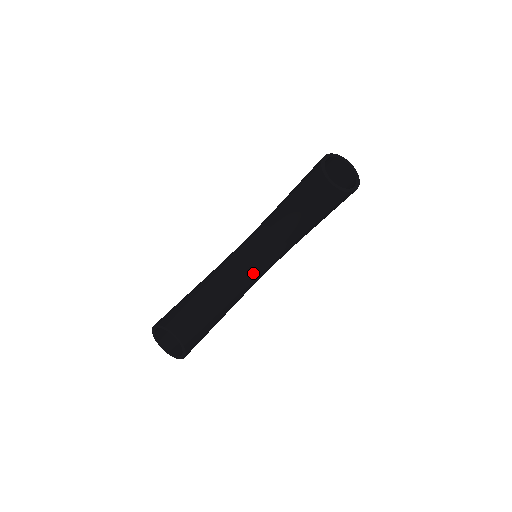
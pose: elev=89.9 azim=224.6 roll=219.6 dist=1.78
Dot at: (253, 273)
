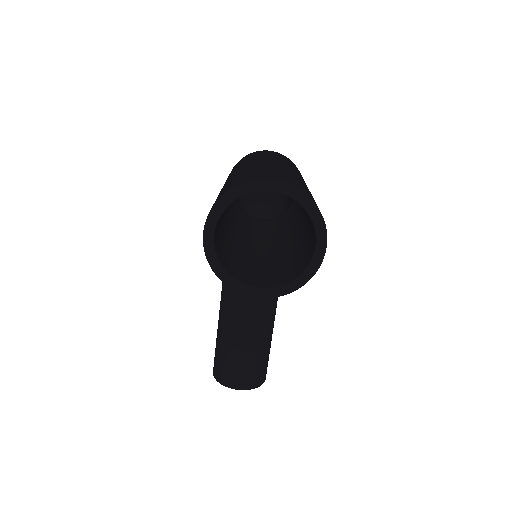
Dot at: occluded
